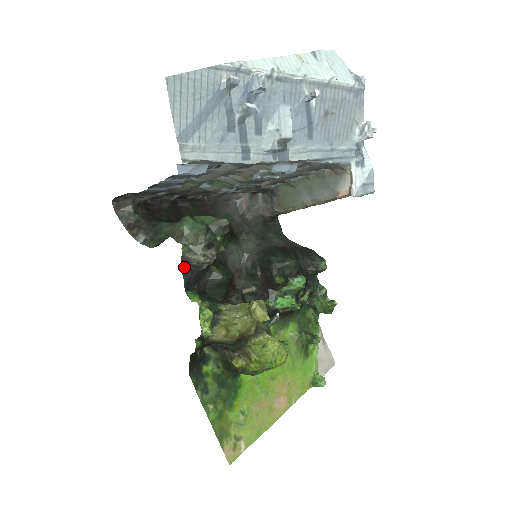
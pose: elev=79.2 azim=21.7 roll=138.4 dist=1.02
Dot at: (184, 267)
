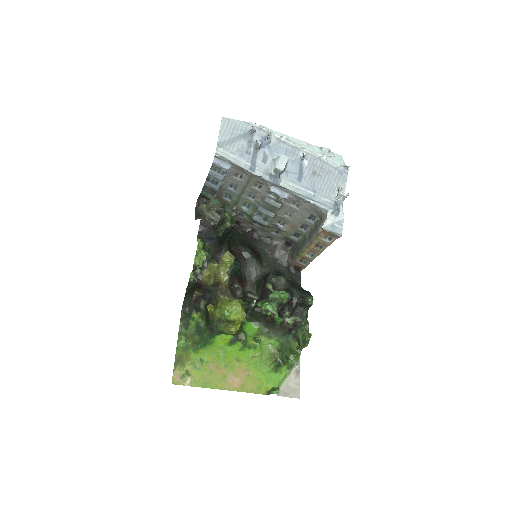
Dot at: (202, 220)
